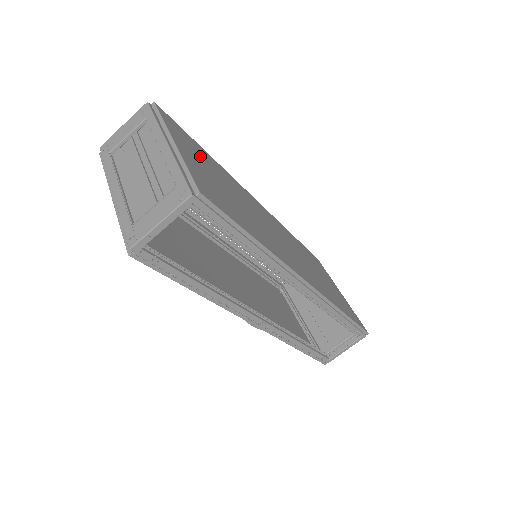
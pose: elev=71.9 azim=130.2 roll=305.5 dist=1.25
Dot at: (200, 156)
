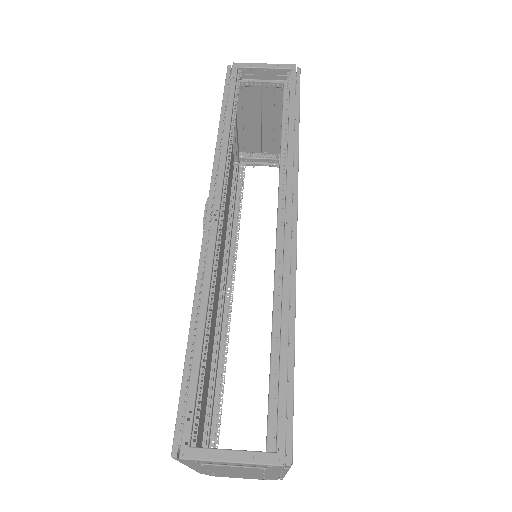
Dot at: occluded
